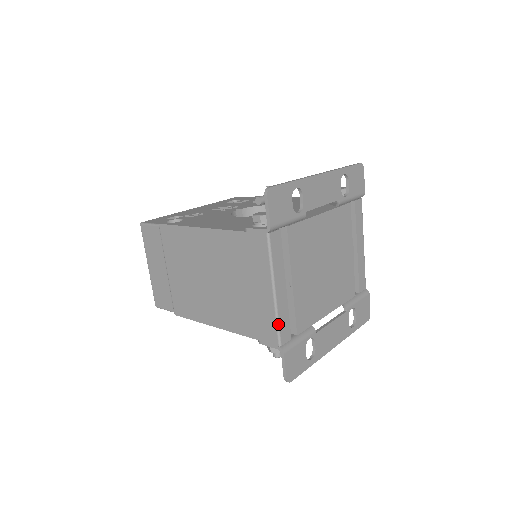
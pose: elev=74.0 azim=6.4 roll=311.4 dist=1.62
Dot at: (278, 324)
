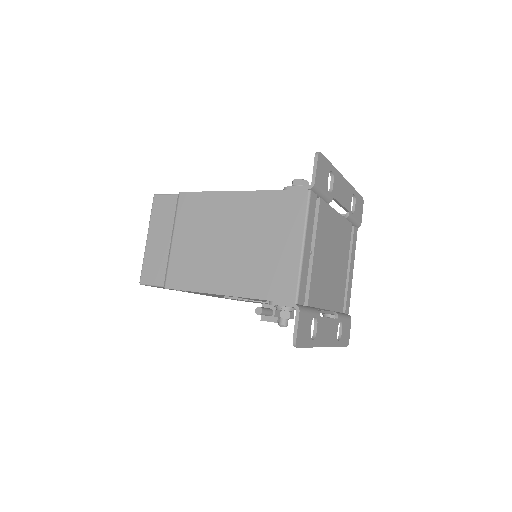
Dot at: (300, 279)
